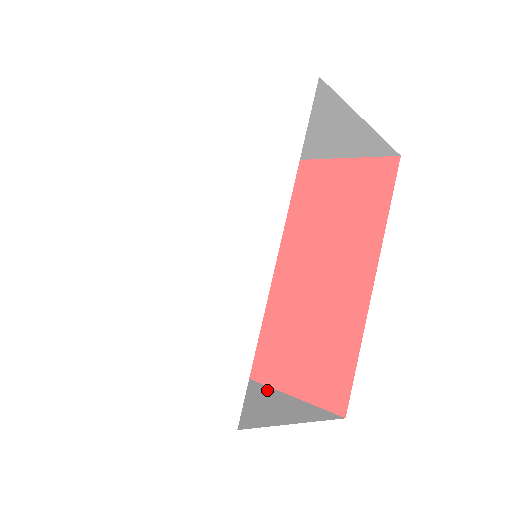
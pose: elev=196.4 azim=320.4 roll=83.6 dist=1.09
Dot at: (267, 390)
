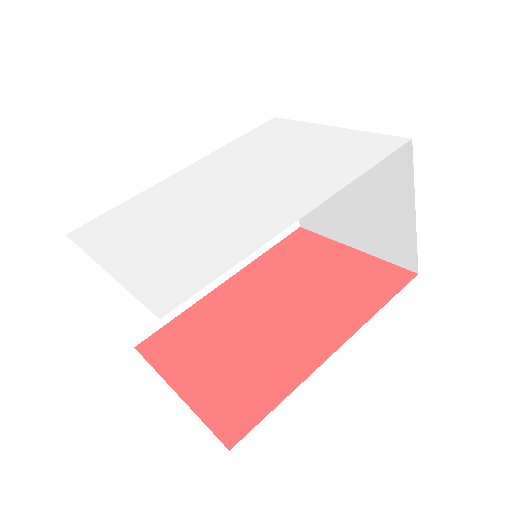
Dot at: occluded
